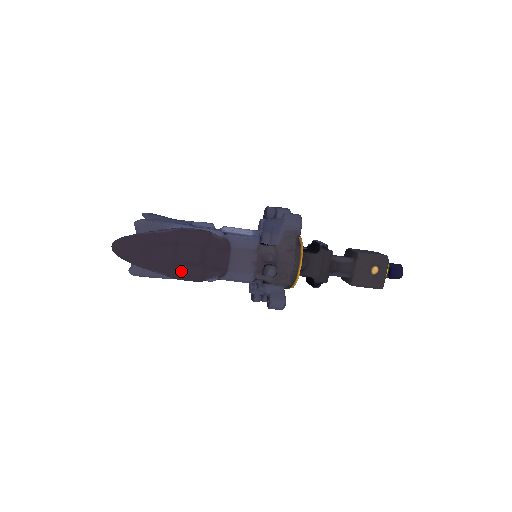
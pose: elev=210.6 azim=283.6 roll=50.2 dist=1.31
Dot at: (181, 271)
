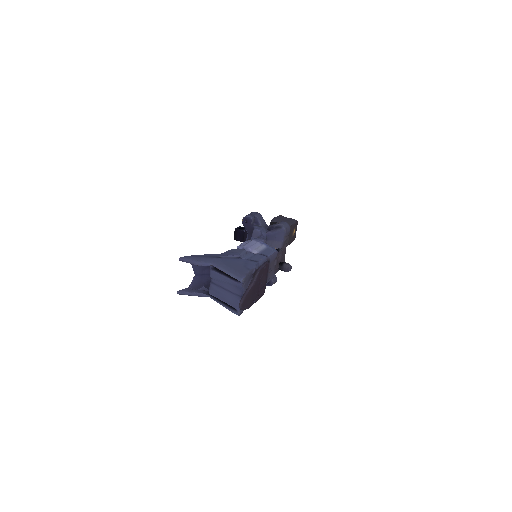
Dot at: (259, 296)
